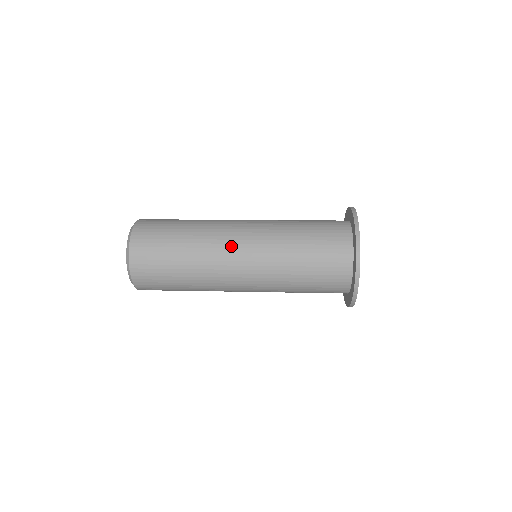
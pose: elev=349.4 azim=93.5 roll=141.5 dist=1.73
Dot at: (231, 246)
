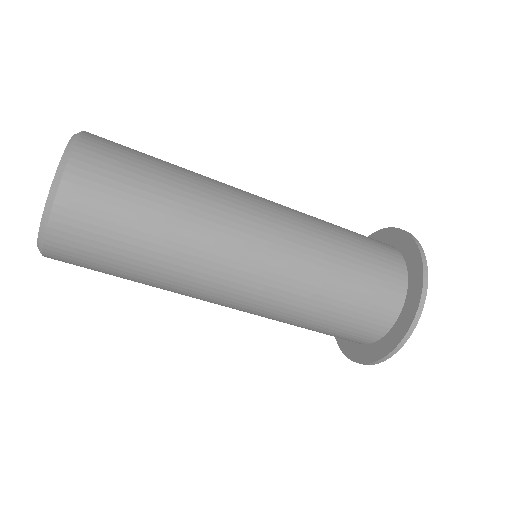
Dot at: occluded
